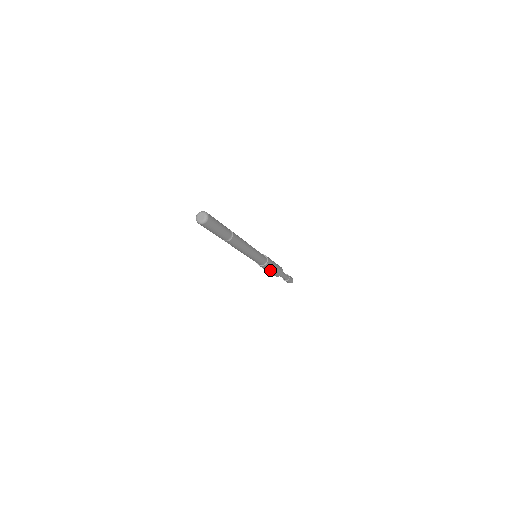
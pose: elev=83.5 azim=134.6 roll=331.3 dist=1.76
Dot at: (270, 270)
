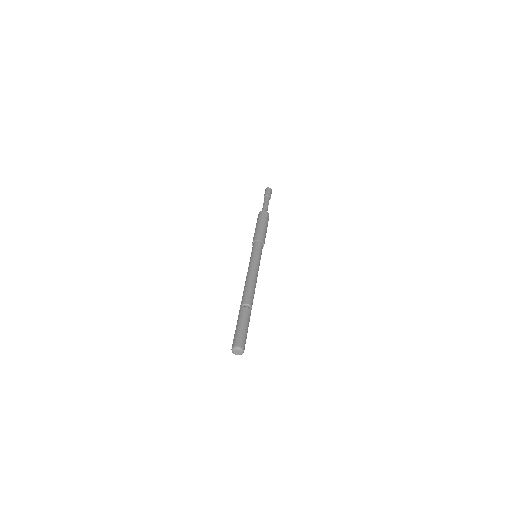
Dot at: occluded
